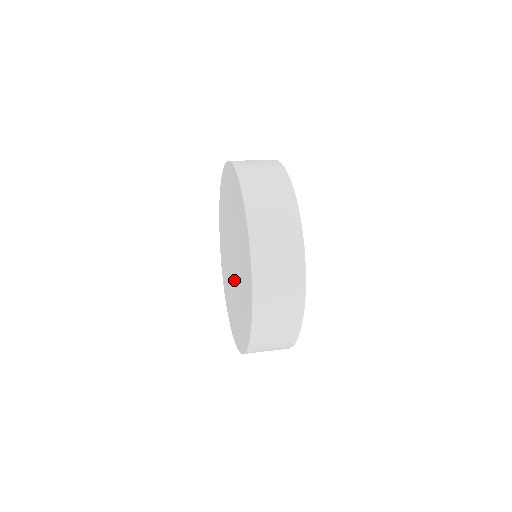
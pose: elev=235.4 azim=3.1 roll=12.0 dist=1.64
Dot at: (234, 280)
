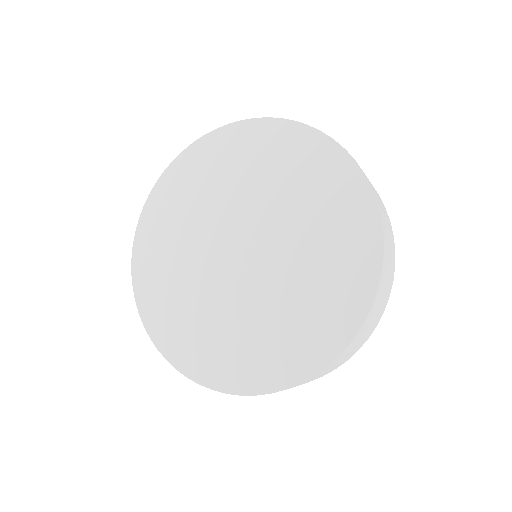
Dot at: (234, 283)
